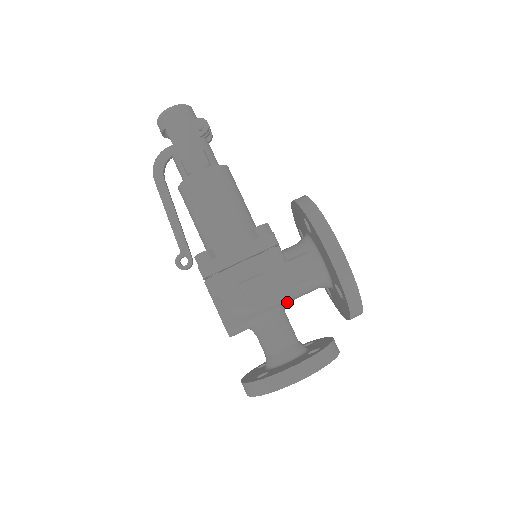
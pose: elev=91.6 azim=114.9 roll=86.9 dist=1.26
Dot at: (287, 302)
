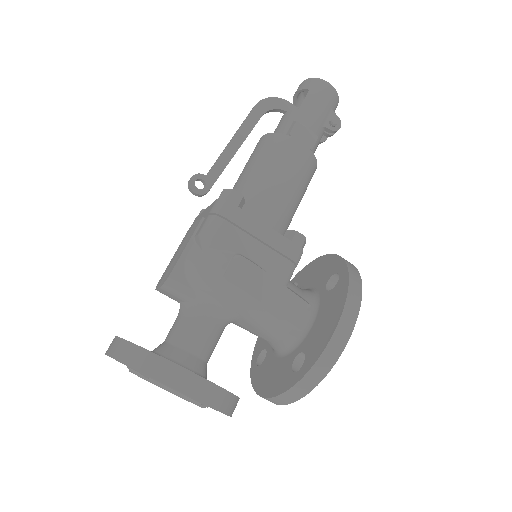
Dot at: (241, 320)
